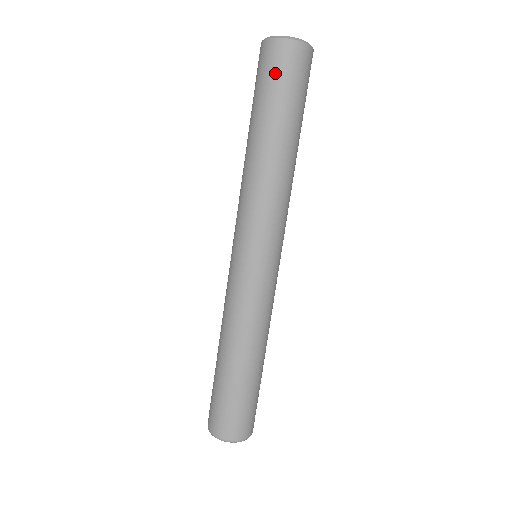
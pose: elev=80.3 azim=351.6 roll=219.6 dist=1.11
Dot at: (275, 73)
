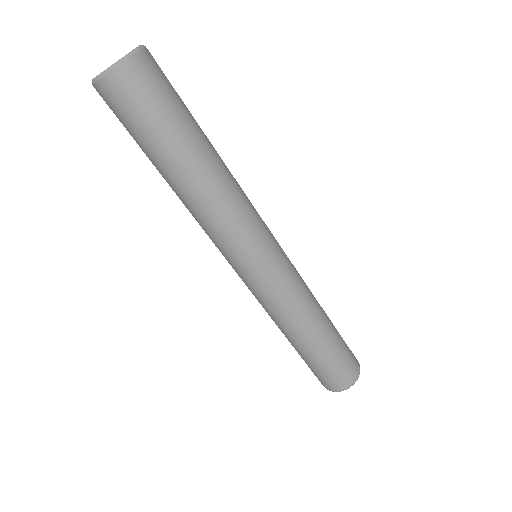
Dot at: (119, 119)
